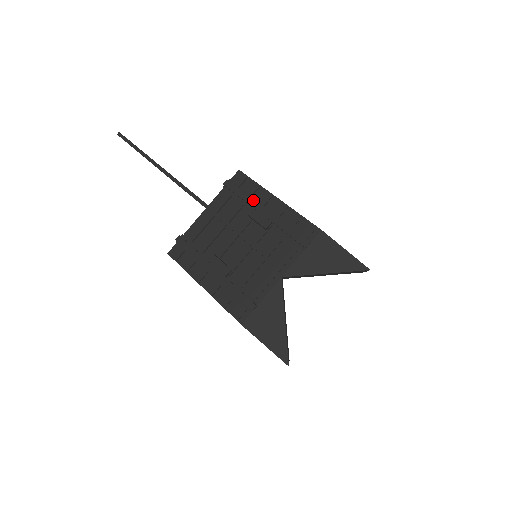
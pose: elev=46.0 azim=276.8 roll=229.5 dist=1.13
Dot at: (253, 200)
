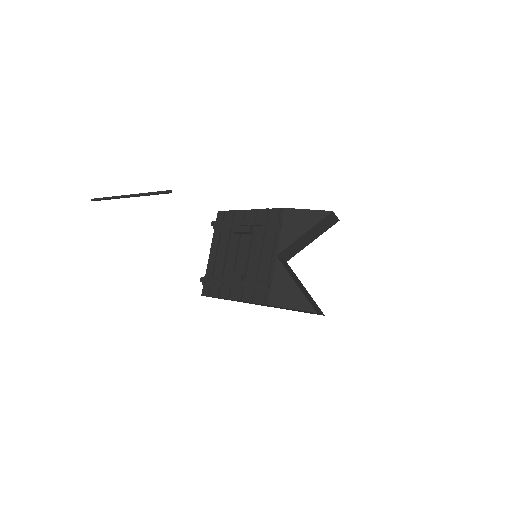
Dot at: (233, 221)
